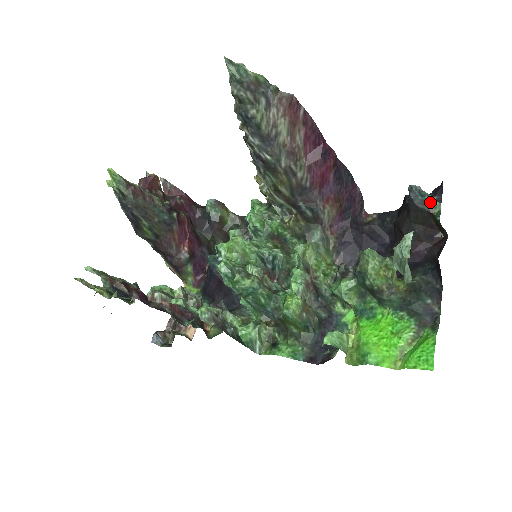
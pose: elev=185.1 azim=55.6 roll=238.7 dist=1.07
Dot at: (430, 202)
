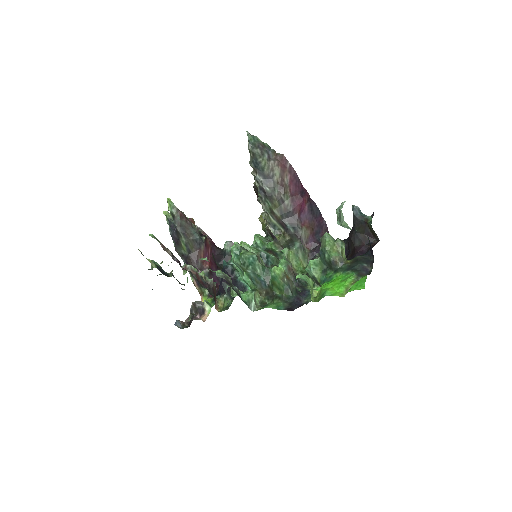
Dot at: (366, 216)
